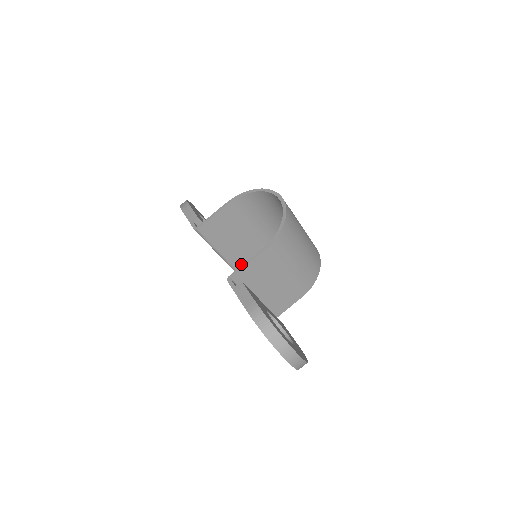
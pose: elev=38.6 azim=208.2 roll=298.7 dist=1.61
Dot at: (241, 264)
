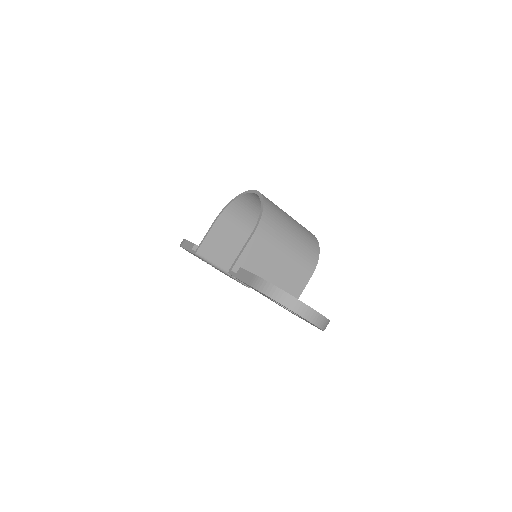
Dot at: occluded
